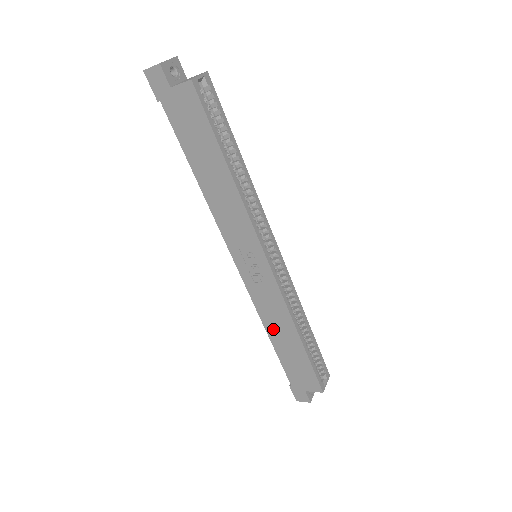
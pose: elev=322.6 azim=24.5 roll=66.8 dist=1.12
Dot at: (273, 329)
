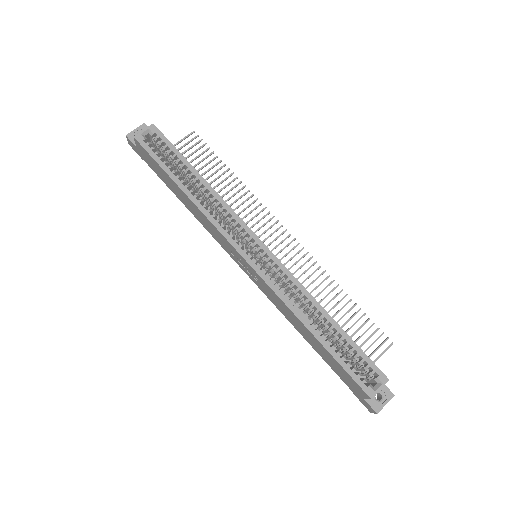
Dot at: (297, 327)
